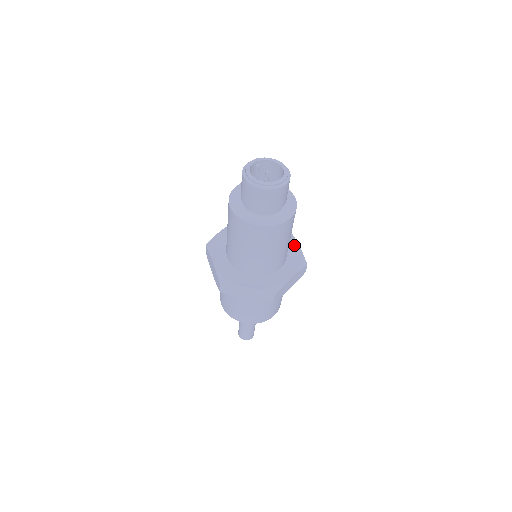
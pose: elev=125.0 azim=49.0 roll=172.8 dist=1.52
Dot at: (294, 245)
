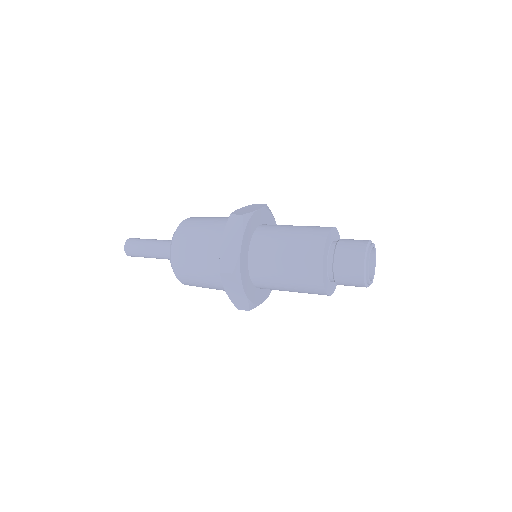
Dot at: occluded
